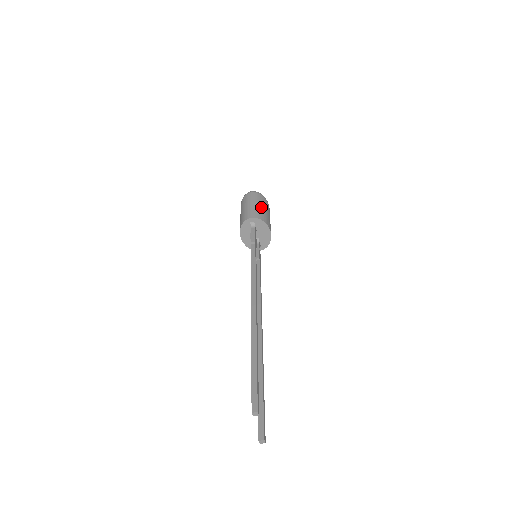
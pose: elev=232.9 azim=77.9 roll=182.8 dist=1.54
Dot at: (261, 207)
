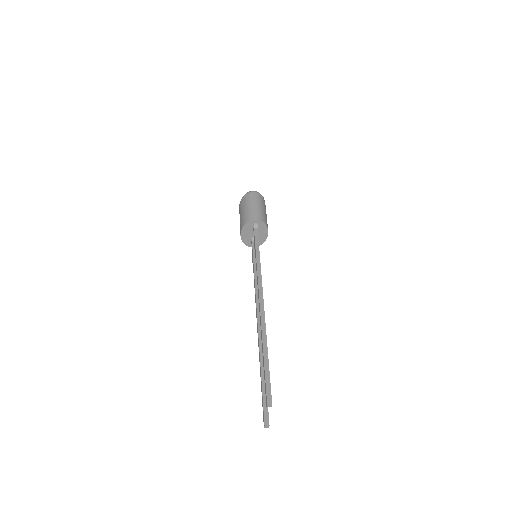
Dot at: (263, 210)
